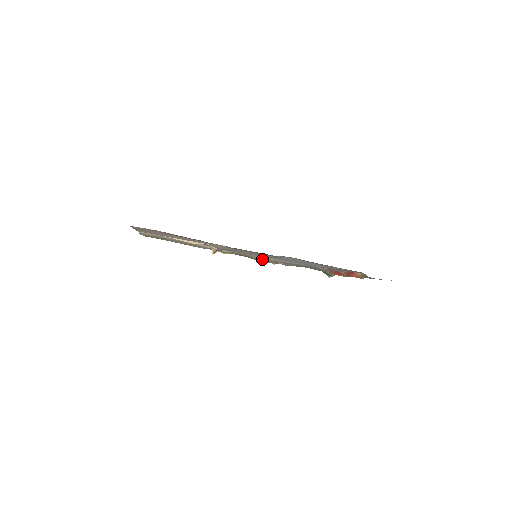
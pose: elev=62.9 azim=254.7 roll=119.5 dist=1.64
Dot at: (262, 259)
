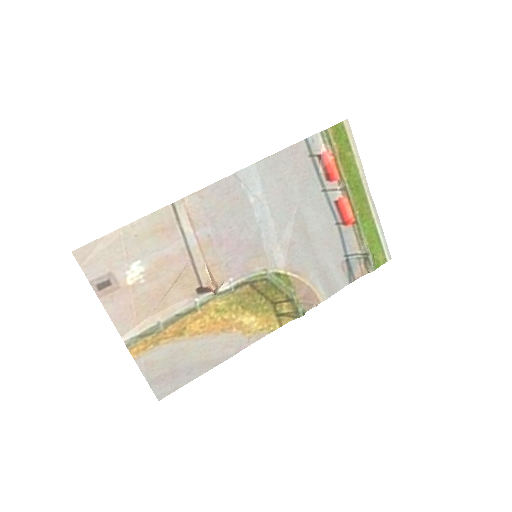
Dot at: (279, 278)
